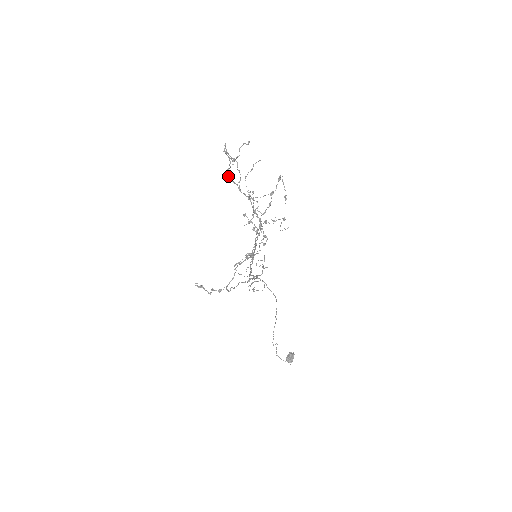
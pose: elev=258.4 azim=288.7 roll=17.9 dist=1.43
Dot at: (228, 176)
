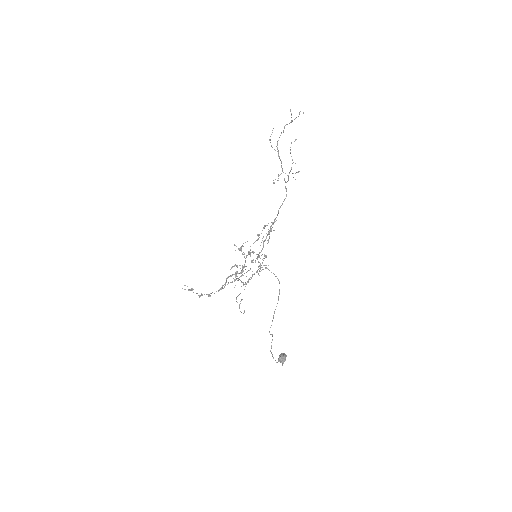
Dot at: occluded
